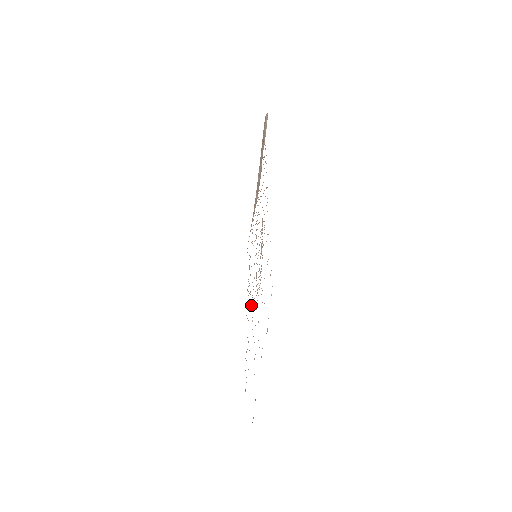
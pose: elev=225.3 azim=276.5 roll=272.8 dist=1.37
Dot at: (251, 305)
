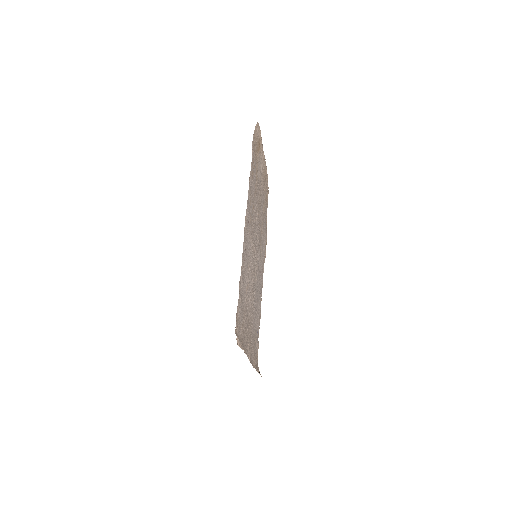
Dot at: (256, 293)
